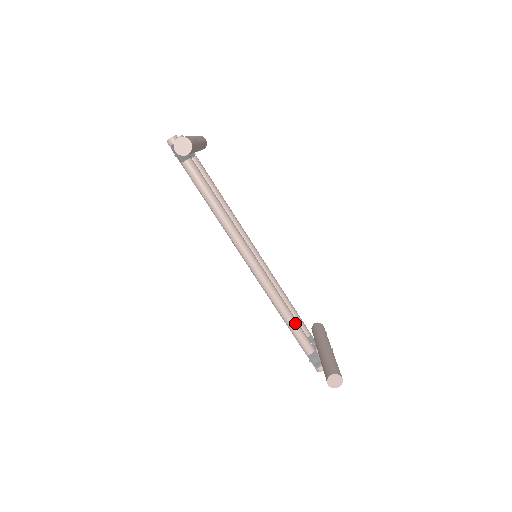
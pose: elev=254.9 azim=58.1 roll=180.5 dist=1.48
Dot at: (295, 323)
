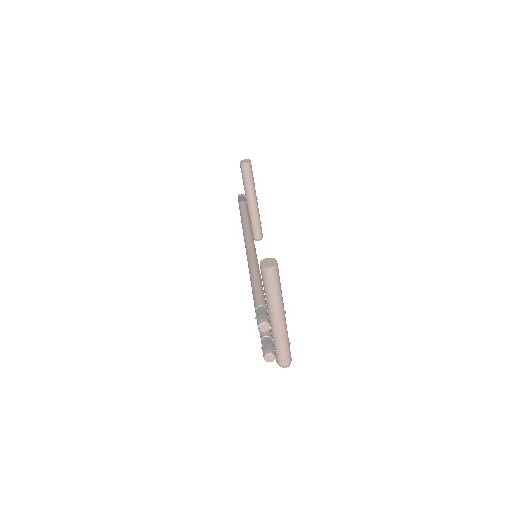
Dot at: (260, 282)
